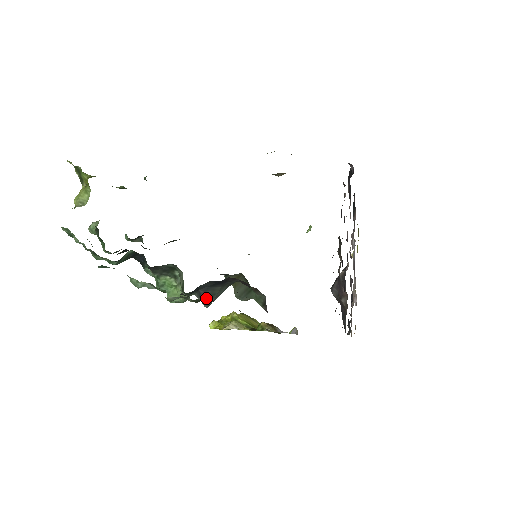
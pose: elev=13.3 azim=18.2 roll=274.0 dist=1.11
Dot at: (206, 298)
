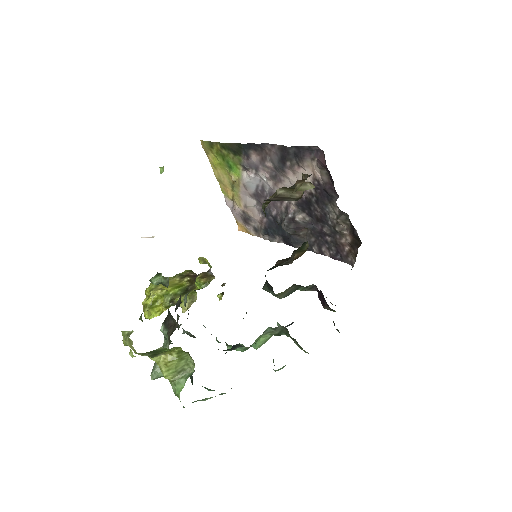
Dot at: occluded
